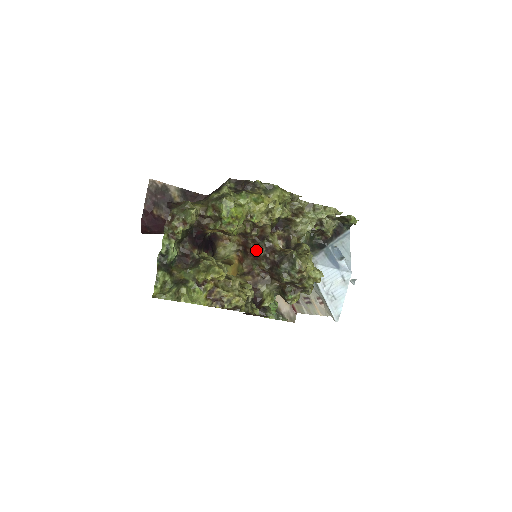
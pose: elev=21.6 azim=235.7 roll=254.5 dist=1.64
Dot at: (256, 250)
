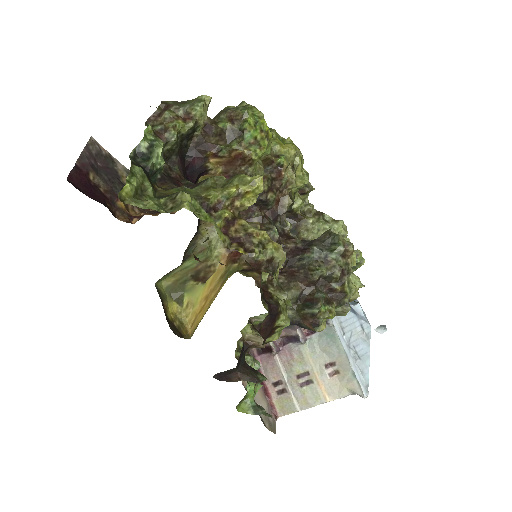
Dot at: (267, 230)
